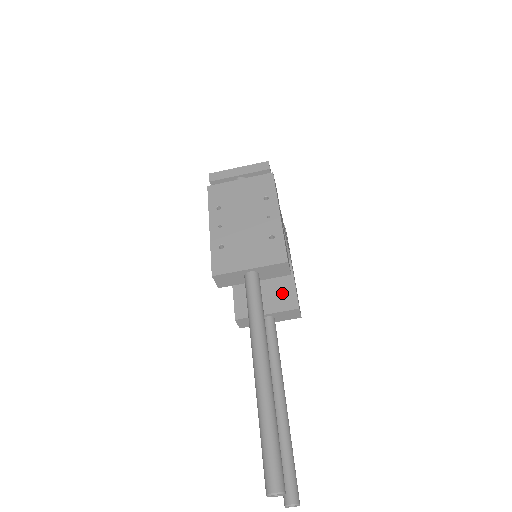
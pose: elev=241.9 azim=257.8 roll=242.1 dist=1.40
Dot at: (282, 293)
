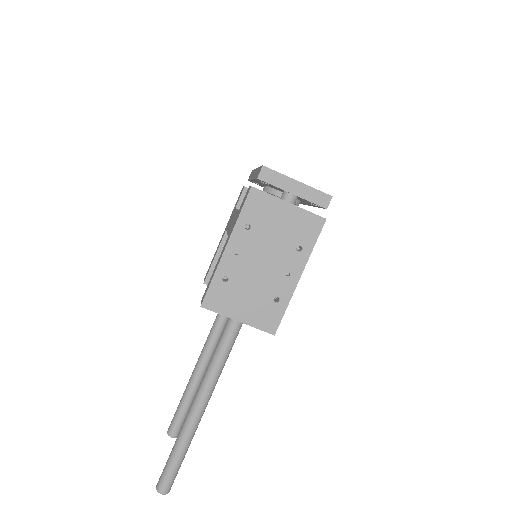
Dot at: occluded
